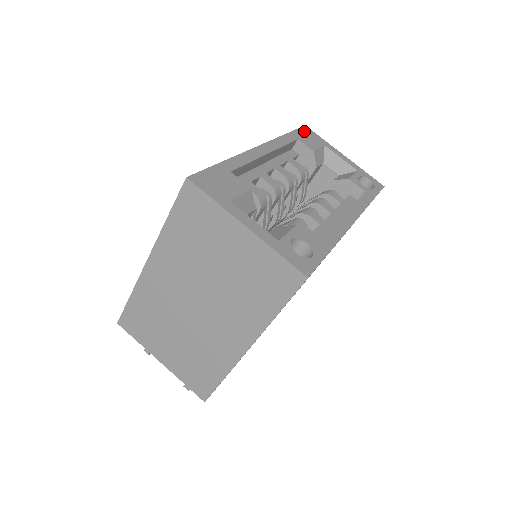
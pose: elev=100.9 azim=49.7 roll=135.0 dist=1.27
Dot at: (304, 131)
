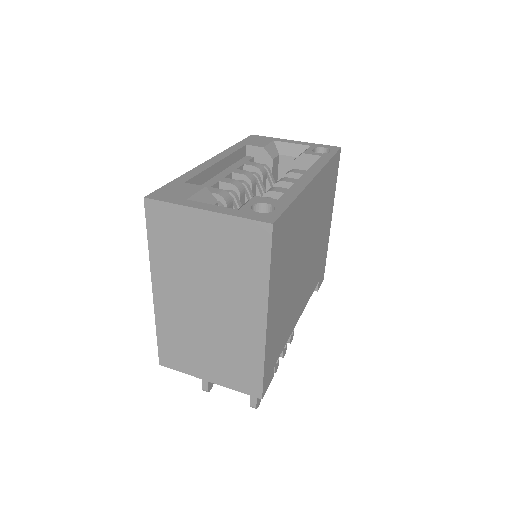
Dot at: (251, 138)
